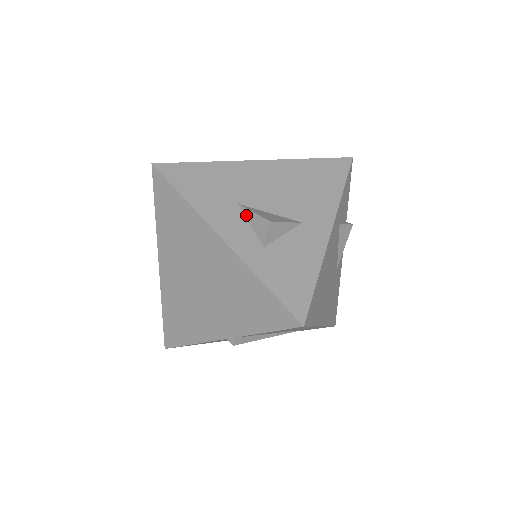
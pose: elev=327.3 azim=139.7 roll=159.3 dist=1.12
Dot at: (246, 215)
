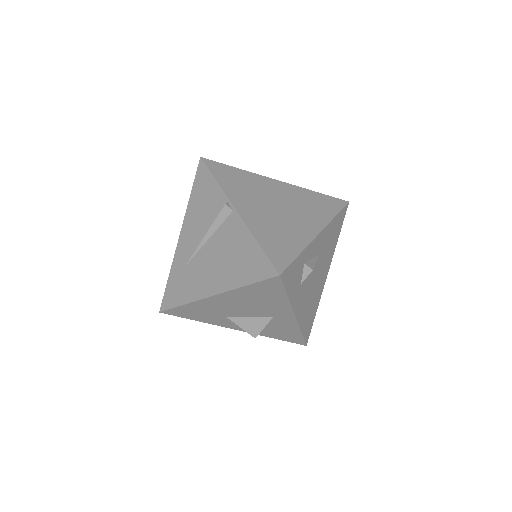
Dot at: (237, 322)
